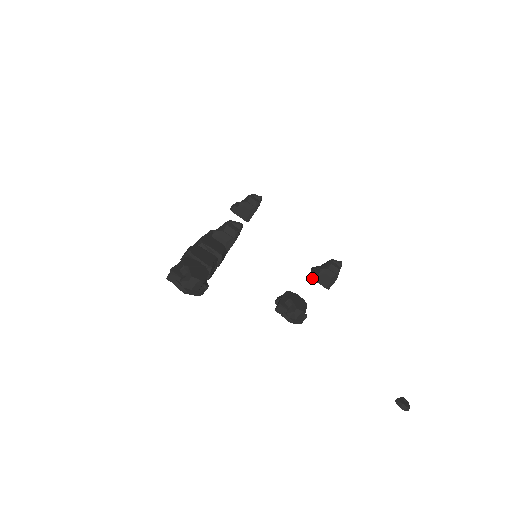
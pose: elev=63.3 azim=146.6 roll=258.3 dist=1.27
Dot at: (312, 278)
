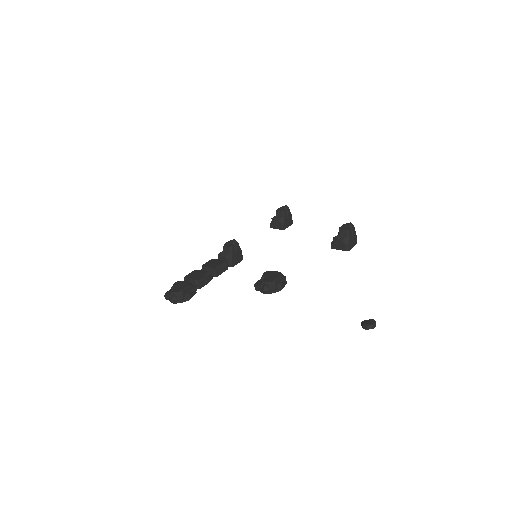
Dot at: (332, 248)
